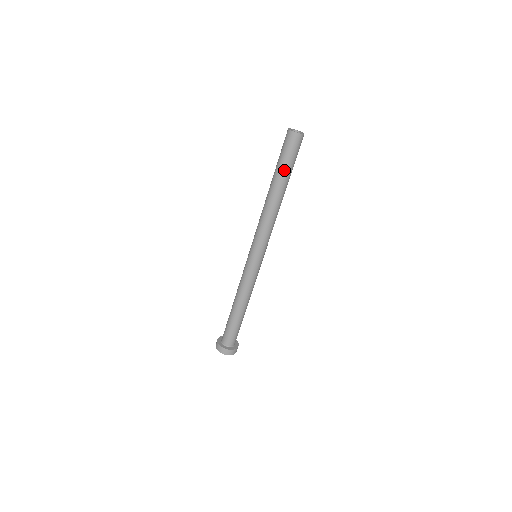
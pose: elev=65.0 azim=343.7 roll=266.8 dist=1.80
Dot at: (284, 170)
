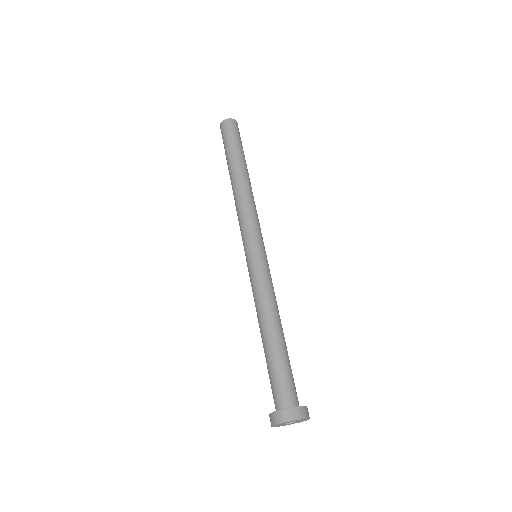
Dot at: (231, 152)
